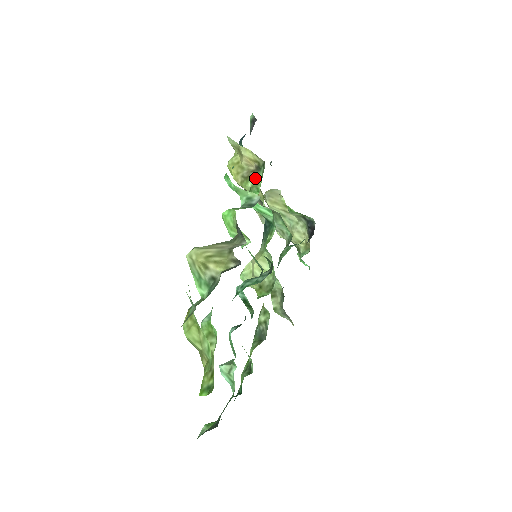
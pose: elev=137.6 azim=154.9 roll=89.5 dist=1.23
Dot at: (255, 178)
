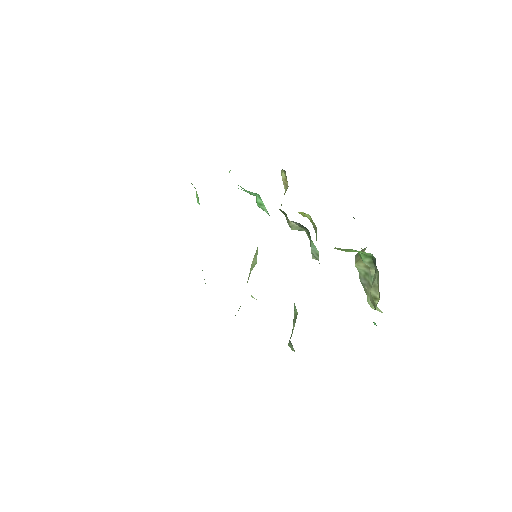
Dot at: occluded
